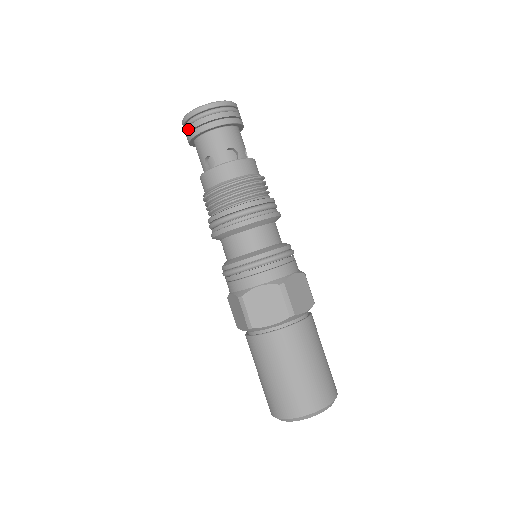
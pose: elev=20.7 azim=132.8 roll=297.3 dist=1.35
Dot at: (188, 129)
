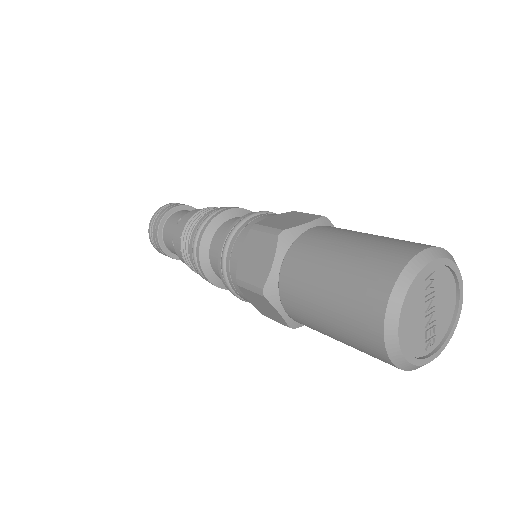
Dot at: (156, 246)
